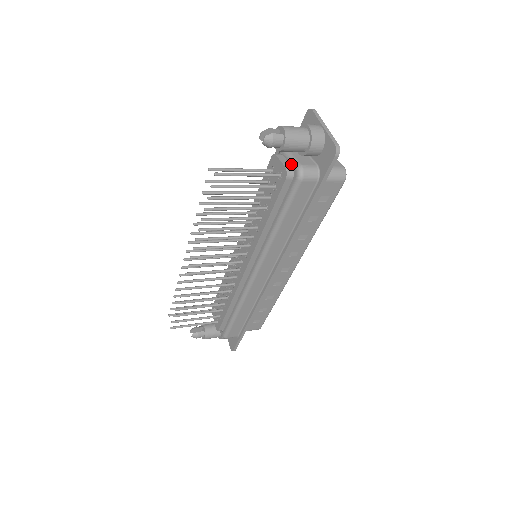
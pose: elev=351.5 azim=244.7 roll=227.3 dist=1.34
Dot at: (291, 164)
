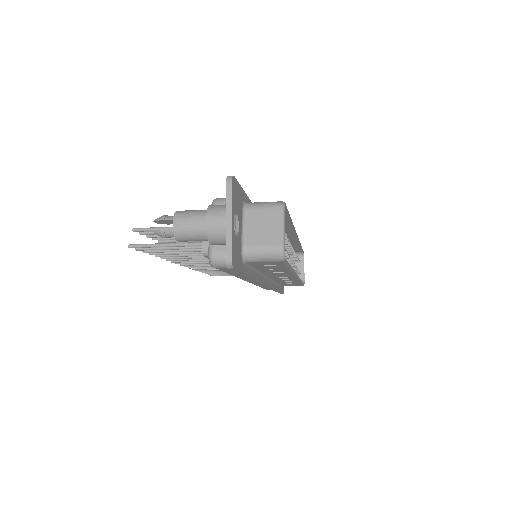
Dot at: (208, 242)
